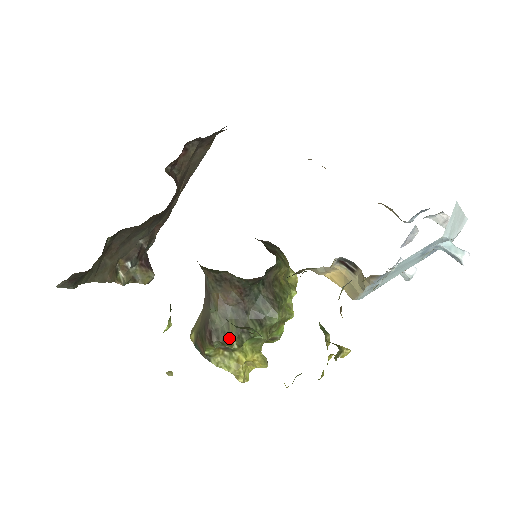
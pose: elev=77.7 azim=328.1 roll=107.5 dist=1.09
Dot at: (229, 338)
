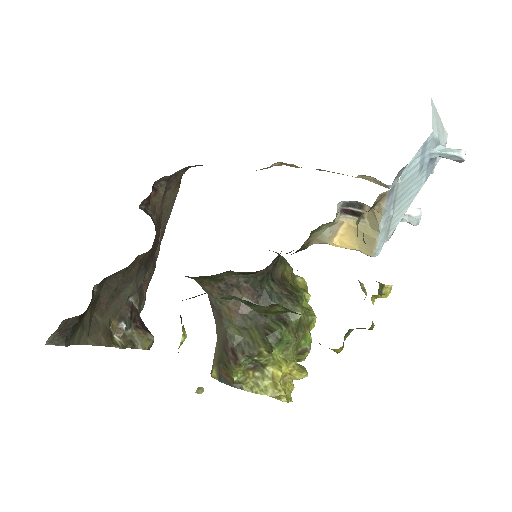
Dot at: (255, 347)
